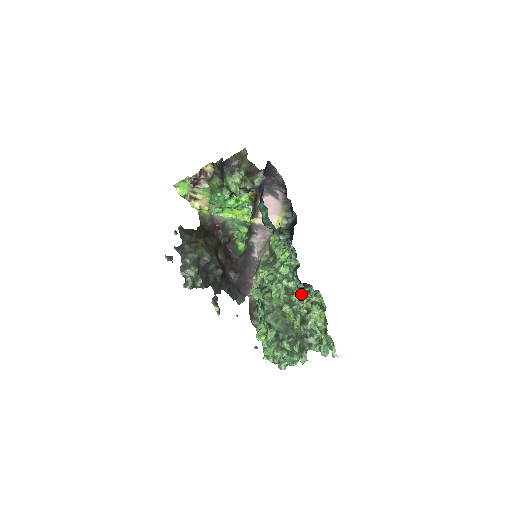
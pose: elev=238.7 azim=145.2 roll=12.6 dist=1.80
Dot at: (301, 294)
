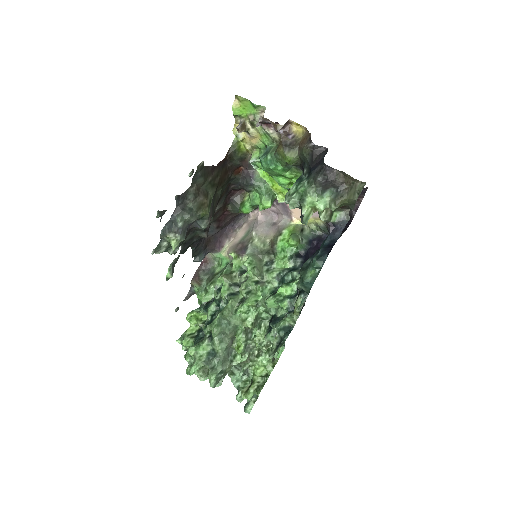
Dot at: occluded
